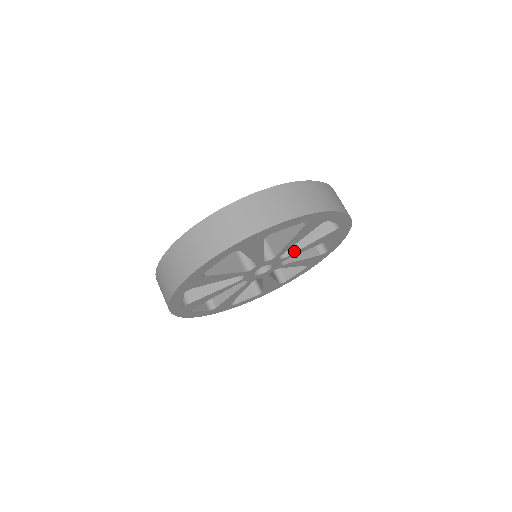
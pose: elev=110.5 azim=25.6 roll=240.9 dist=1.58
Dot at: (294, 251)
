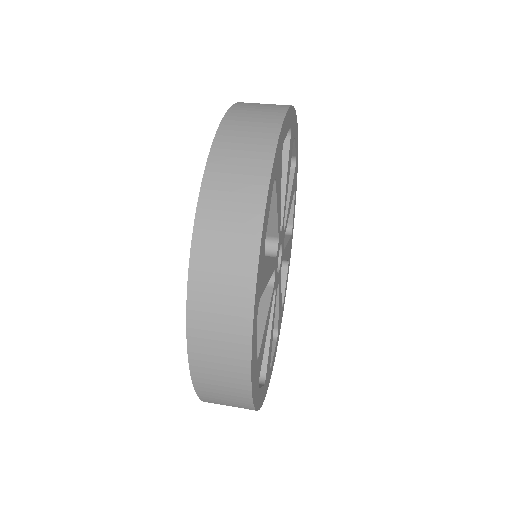
Dot at: occluded
